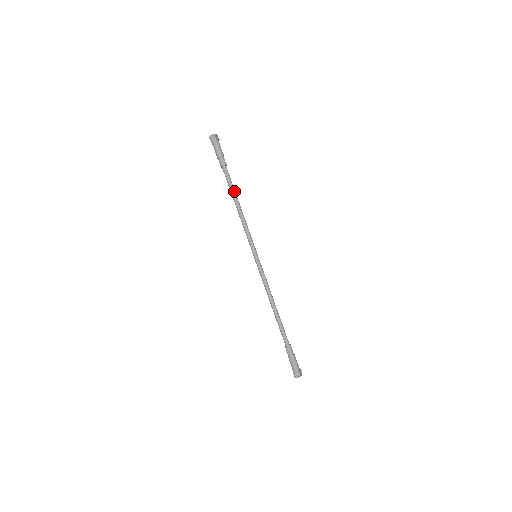
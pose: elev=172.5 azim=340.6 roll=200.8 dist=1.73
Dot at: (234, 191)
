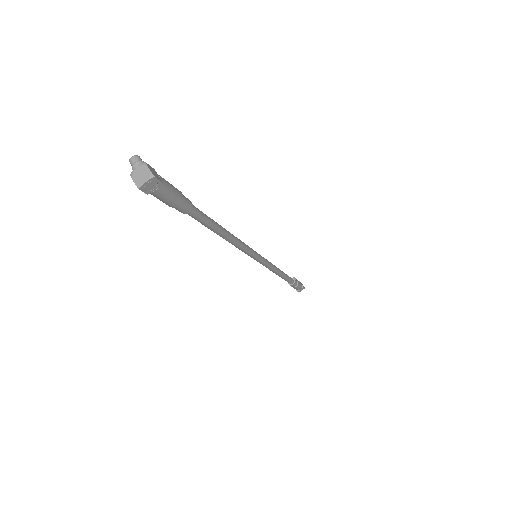
Dot at: (216, 225)
